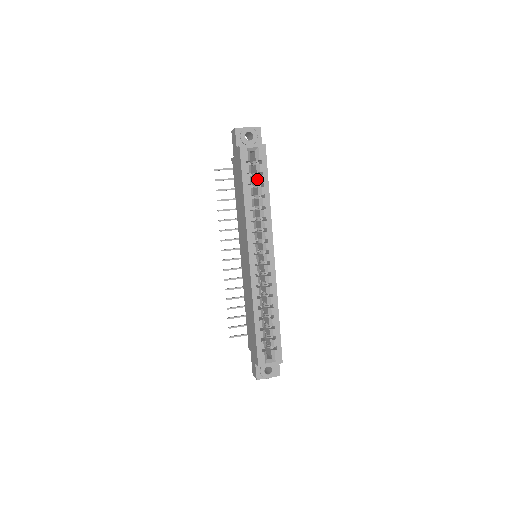
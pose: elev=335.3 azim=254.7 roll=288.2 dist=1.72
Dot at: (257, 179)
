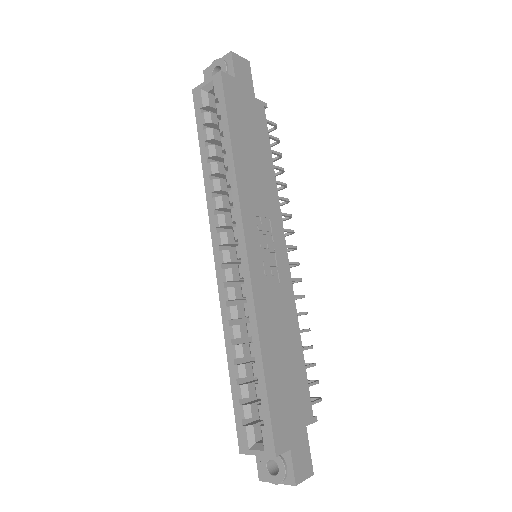
Dot at: (219, 129)
